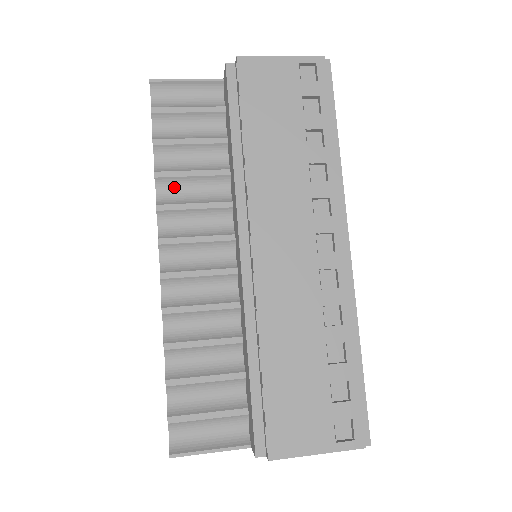
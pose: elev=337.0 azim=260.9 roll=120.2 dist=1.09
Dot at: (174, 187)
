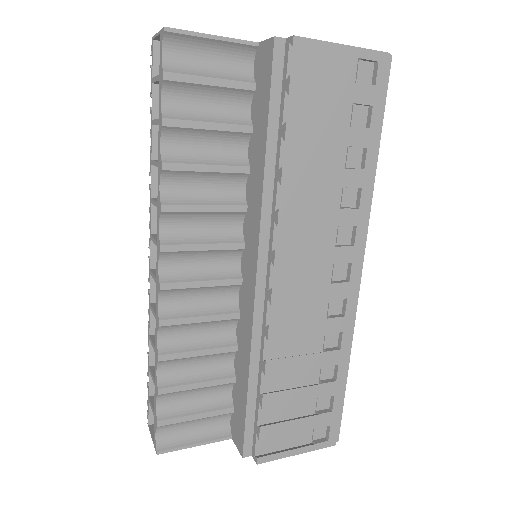
Dot at: (182, 181)
